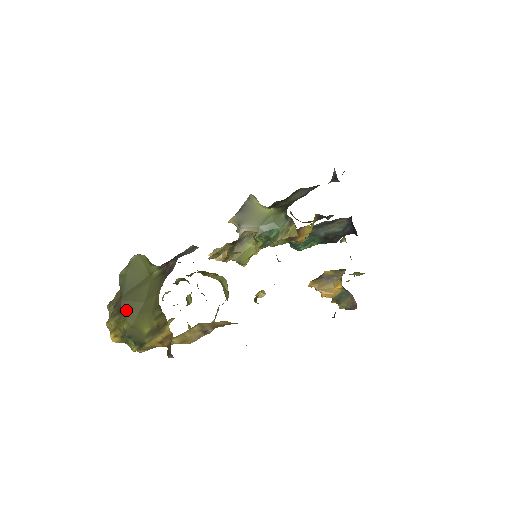
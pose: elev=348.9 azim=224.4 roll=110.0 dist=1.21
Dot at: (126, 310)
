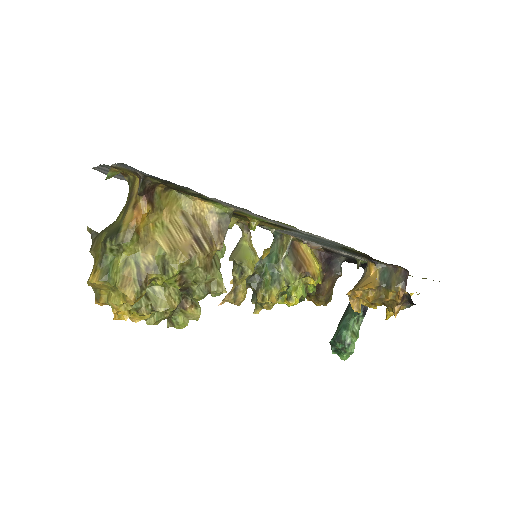
Dot at: (103, 230)
